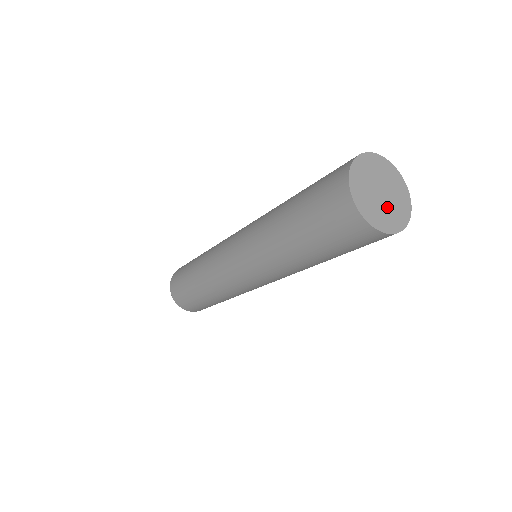
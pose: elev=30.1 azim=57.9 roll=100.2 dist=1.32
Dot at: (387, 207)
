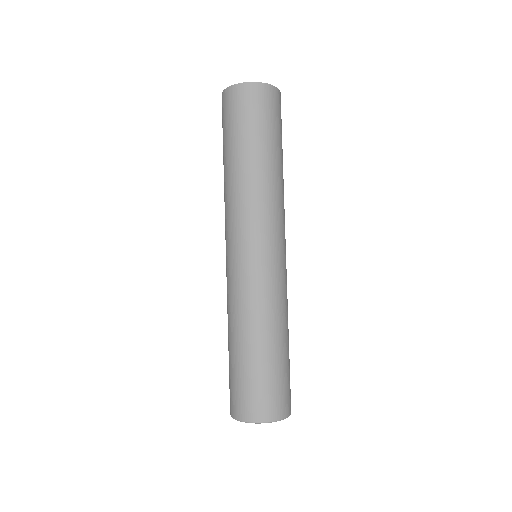
Dot at: occluded
